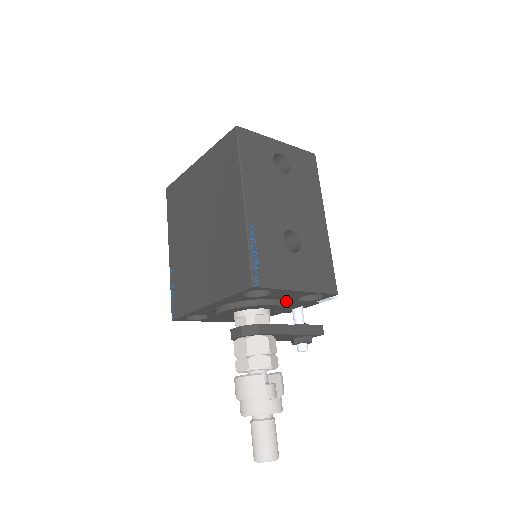
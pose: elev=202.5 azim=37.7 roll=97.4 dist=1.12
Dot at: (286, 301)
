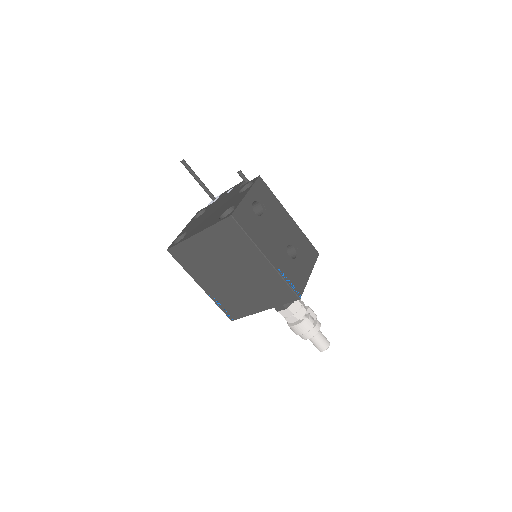
Dot at: occluded
